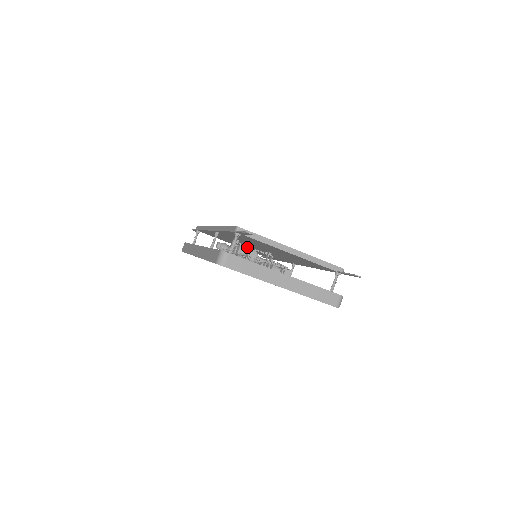
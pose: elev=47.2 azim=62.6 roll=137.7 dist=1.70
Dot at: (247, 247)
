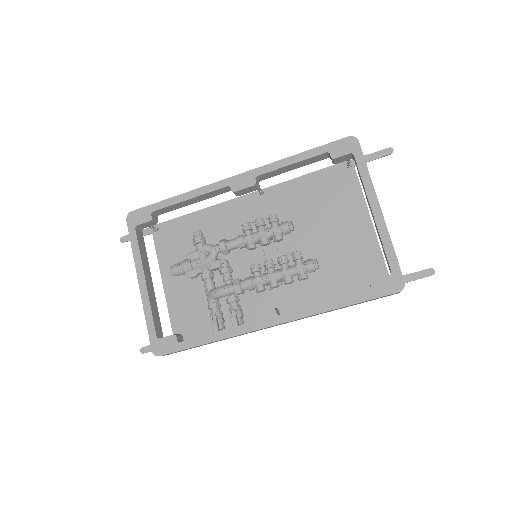
Dot at: occluded
